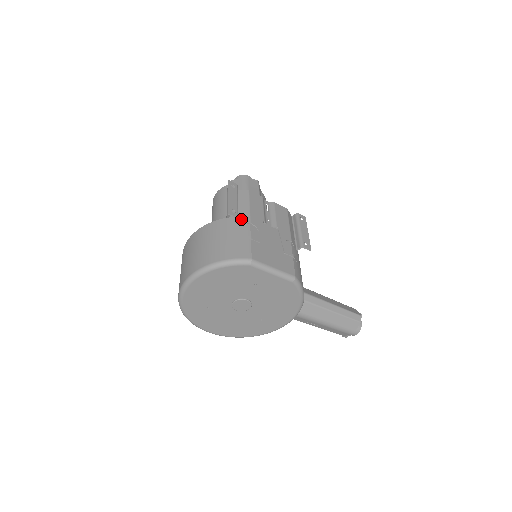
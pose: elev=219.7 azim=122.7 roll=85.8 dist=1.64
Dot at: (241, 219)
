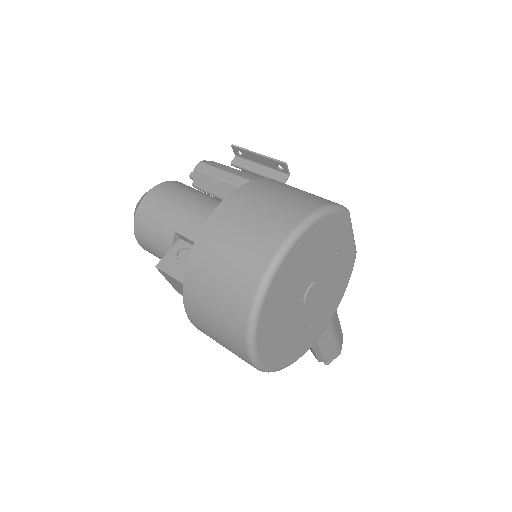
Dot at: occluded
